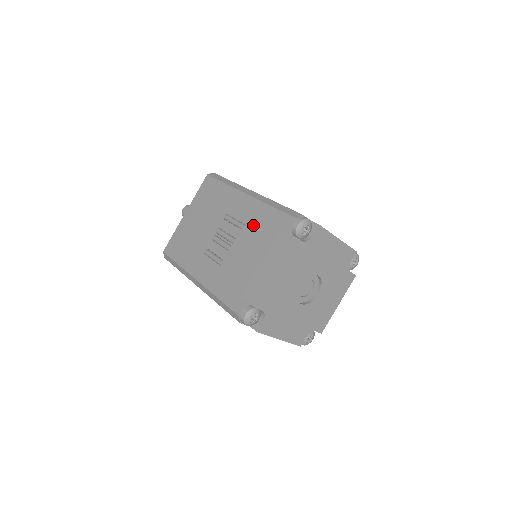
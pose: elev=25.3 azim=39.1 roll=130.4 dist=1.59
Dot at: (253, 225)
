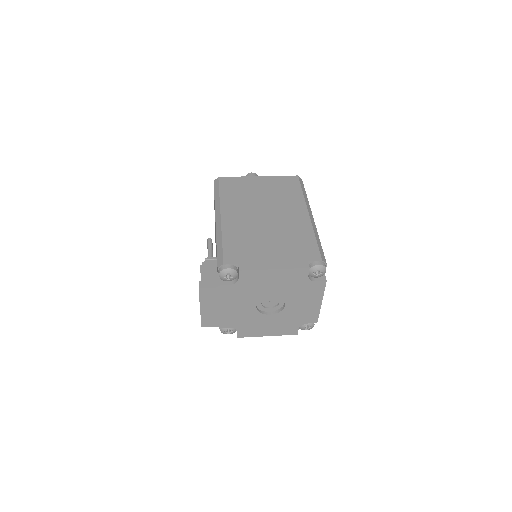
Dot at: occluded
